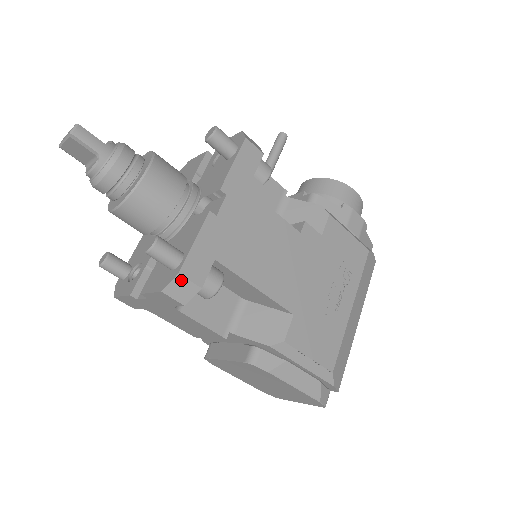
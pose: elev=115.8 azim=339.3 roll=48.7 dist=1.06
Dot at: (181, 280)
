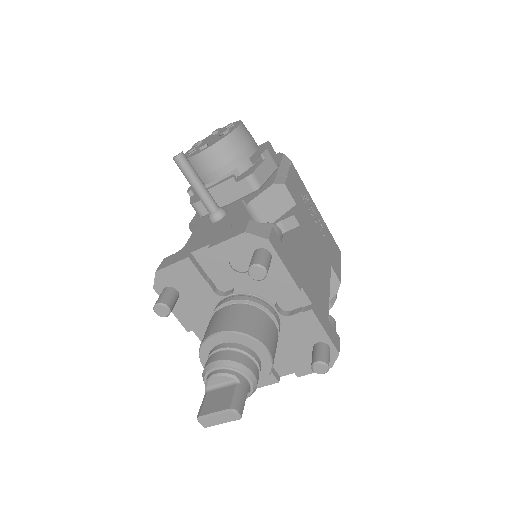
Dot at: (338, 352)
